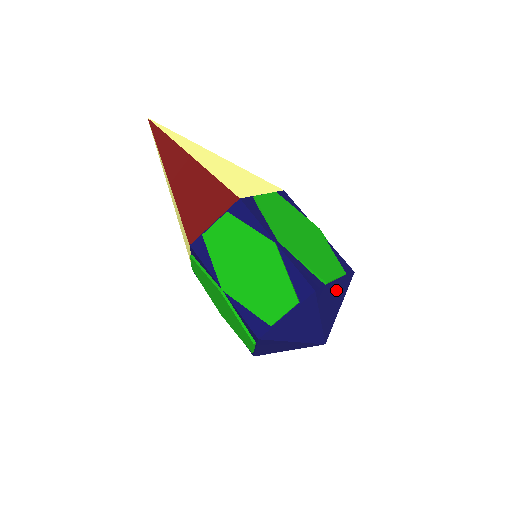
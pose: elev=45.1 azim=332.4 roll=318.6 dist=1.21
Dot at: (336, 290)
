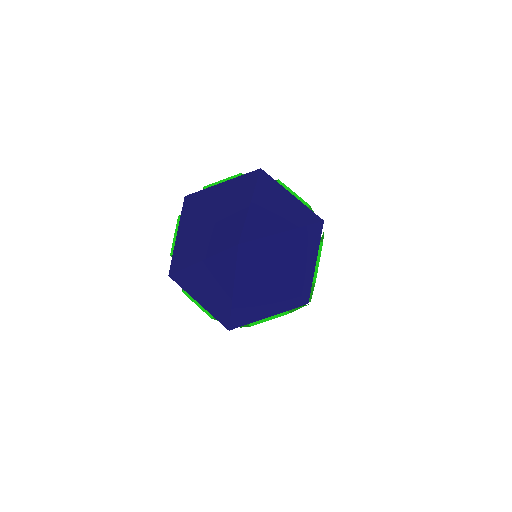
Dot at: (288, 204)
